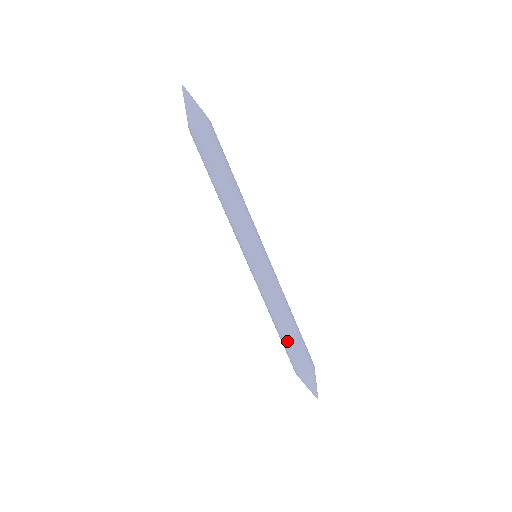
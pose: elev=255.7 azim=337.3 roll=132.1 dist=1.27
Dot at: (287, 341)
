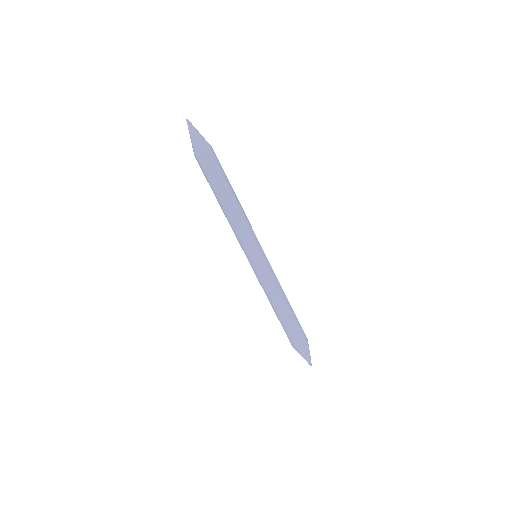
Dot at: (284, 323)
